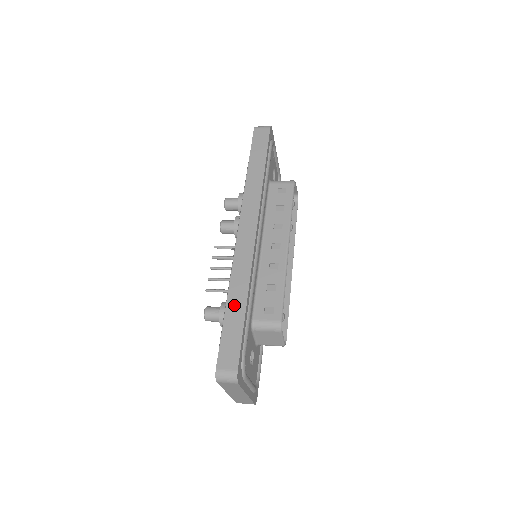
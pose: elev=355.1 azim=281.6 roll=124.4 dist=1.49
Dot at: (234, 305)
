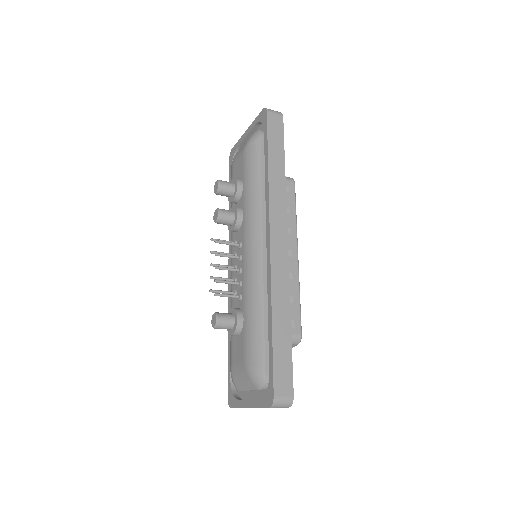
Dot at: (280, 326)
